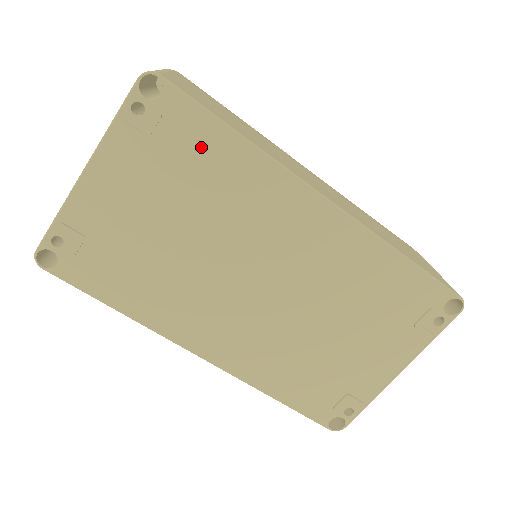
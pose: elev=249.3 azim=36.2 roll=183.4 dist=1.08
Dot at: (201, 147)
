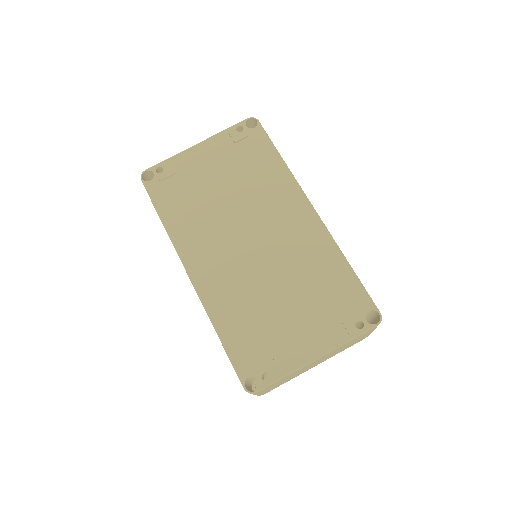
Dot at: (260, 156)
